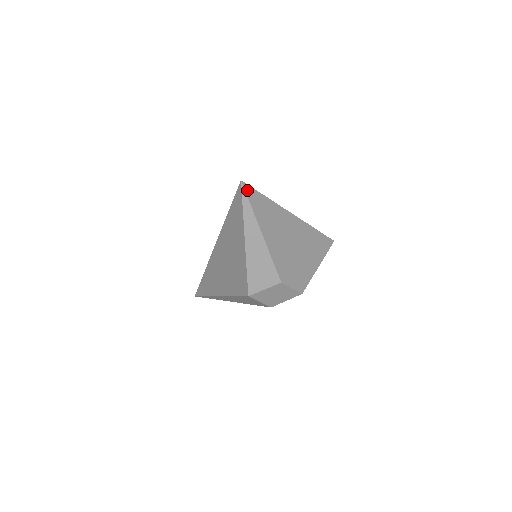
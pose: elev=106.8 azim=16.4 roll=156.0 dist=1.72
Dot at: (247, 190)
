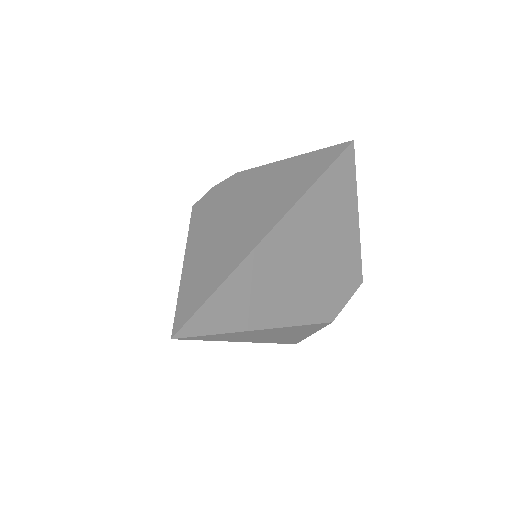
Dot at: (192, 330)
